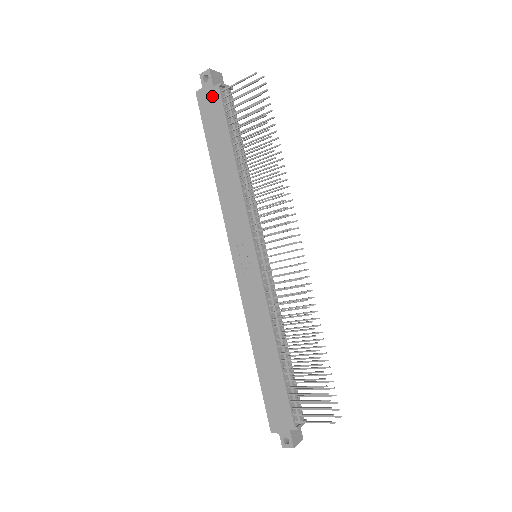
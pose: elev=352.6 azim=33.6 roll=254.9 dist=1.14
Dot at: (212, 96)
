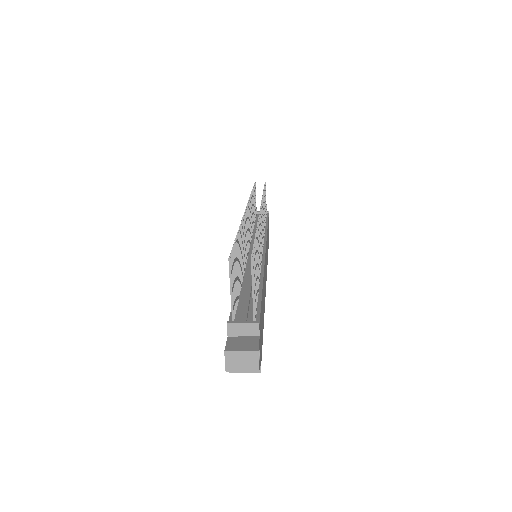
Dot at: occluded
